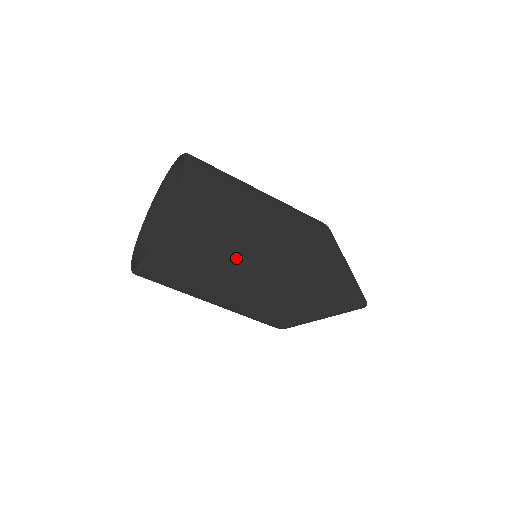
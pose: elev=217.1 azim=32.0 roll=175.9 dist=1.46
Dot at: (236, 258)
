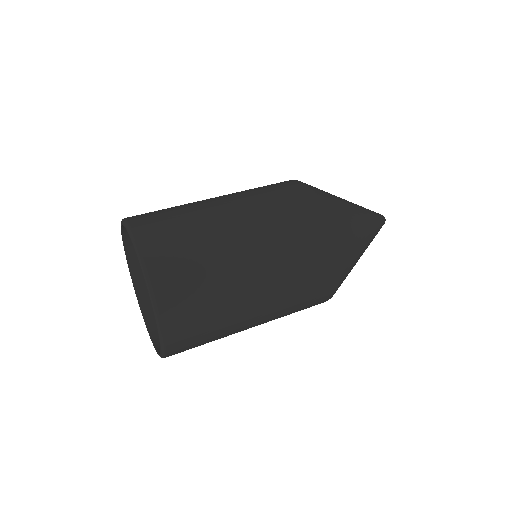
Dot at: (240, 330)
